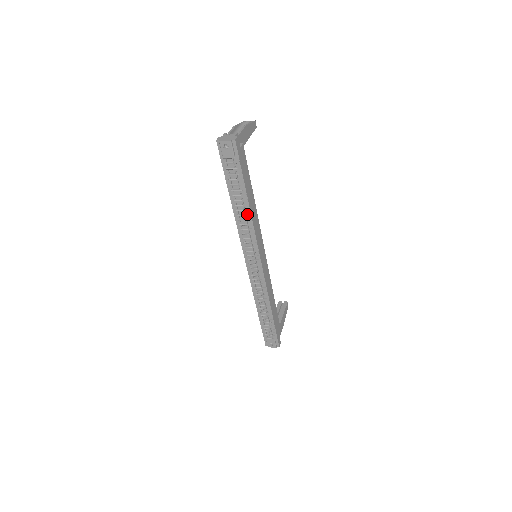
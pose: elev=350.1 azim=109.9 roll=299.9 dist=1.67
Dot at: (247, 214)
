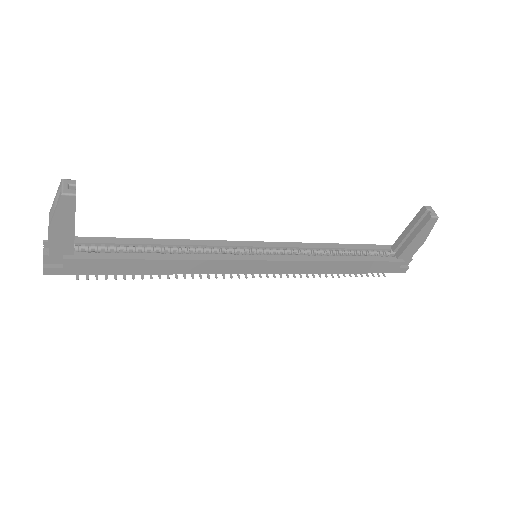
Dot at: occluded
